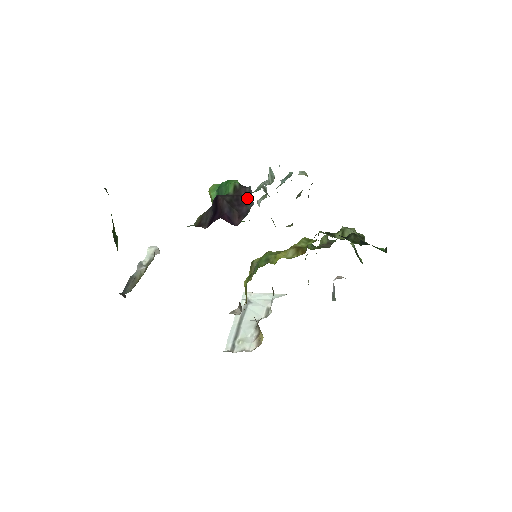
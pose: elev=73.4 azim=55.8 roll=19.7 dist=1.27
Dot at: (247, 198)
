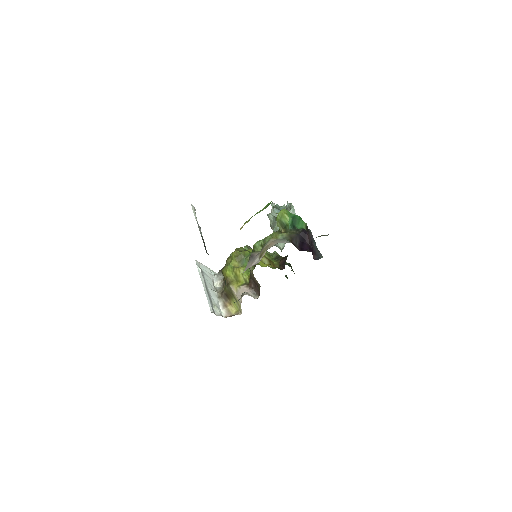
Dot at: (311, 239)
